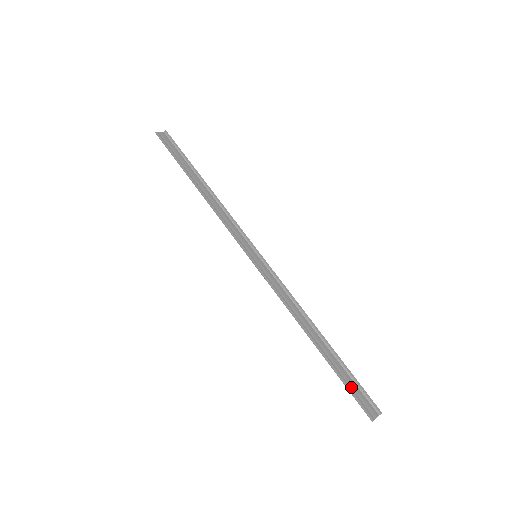
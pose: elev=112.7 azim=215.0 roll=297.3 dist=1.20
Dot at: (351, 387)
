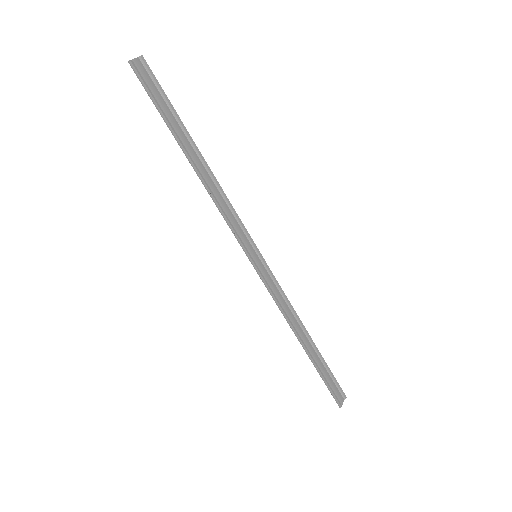
Dot at: (328, 383)
